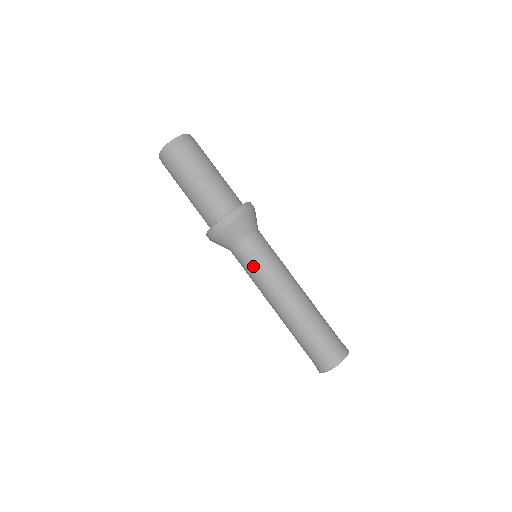
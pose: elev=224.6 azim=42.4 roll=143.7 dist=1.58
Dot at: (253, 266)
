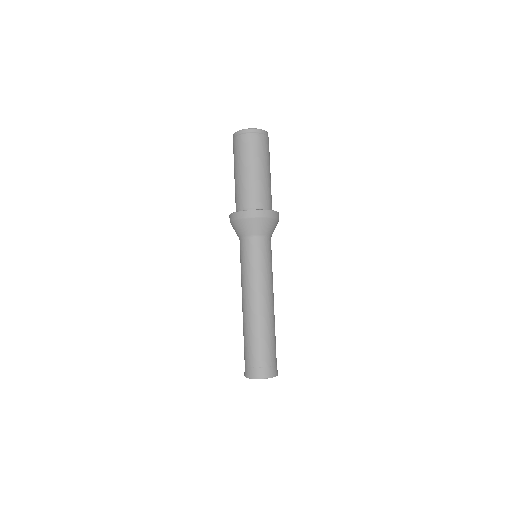
Dot at: (253, 261)
